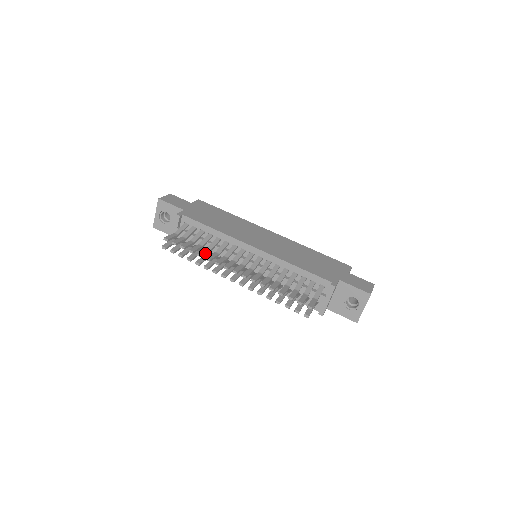
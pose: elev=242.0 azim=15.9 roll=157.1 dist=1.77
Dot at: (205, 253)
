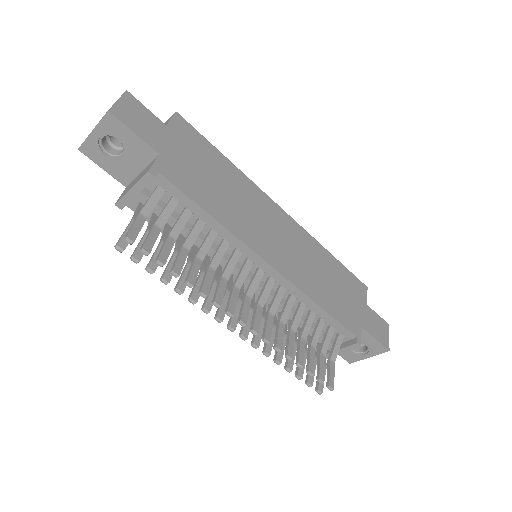
Dot at: (197, 275)
